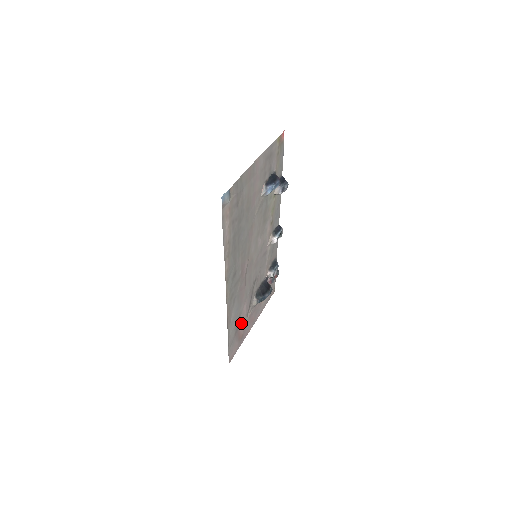
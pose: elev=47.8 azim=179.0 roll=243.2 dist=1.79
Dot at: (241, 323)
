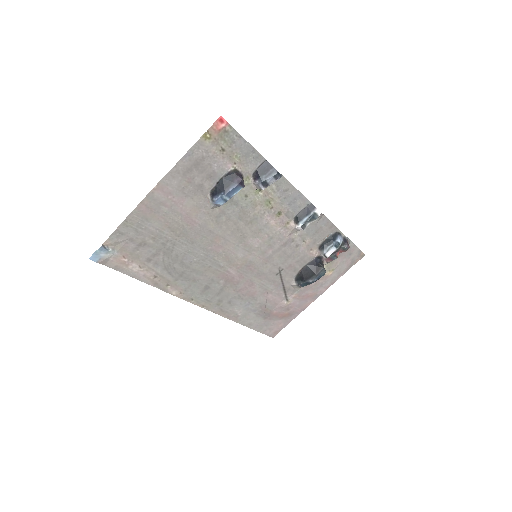
Dot at: (275, 307)
